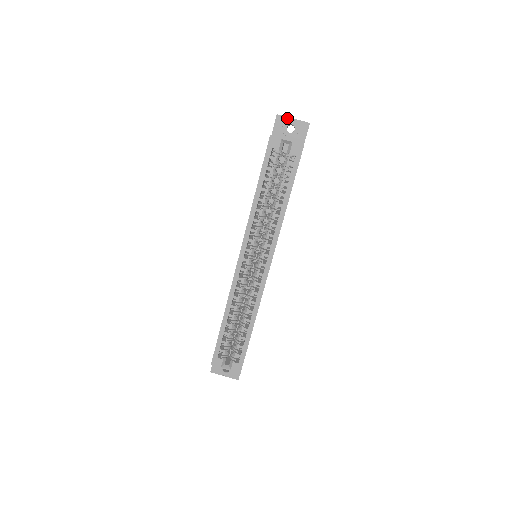
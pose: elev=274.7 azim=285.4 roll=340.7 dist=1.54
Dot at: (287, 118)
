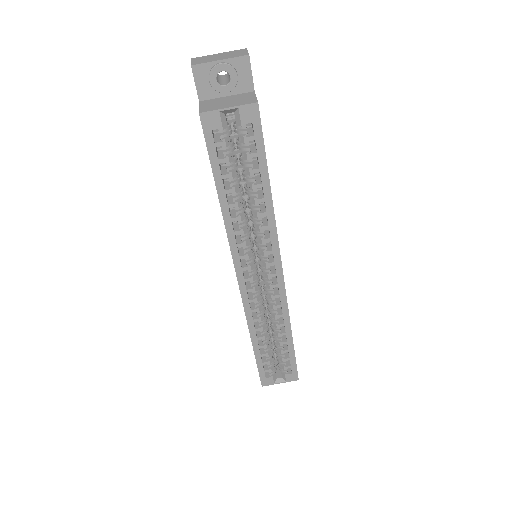
Dot at: (210, 64)
